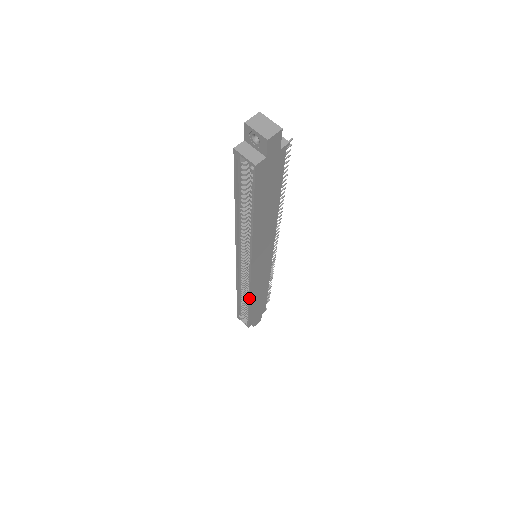
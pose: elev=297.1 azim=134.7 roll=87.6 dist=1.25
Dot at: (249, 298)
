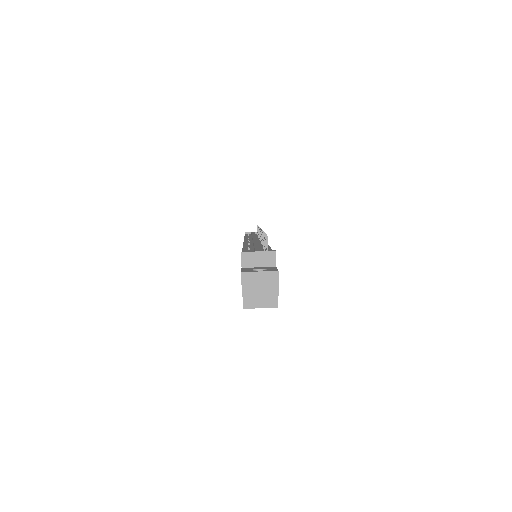
Dot at: occluded
